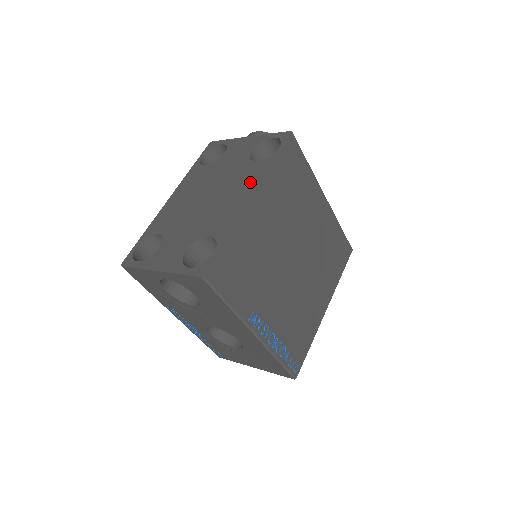
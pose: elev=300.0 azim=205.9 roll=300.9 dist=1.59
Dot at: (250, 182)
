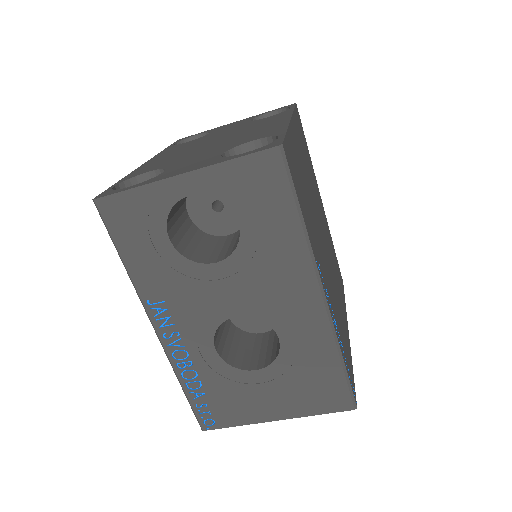
Dot at: (275, 119)
